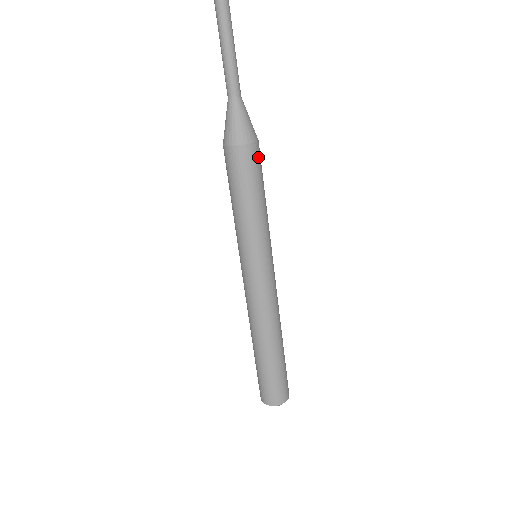
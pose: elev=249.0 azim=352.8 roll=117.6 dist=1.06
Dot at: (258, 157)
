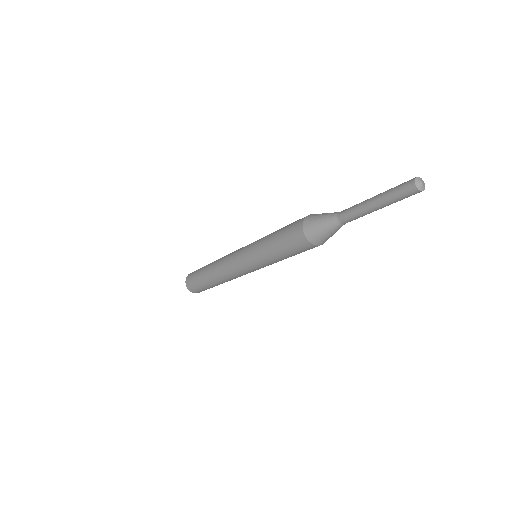
Dot at: occluded
